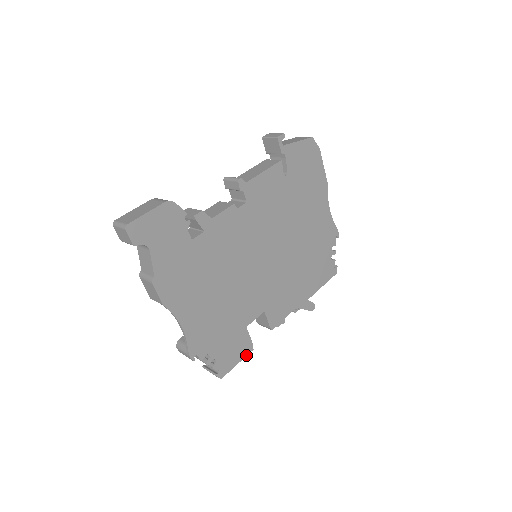
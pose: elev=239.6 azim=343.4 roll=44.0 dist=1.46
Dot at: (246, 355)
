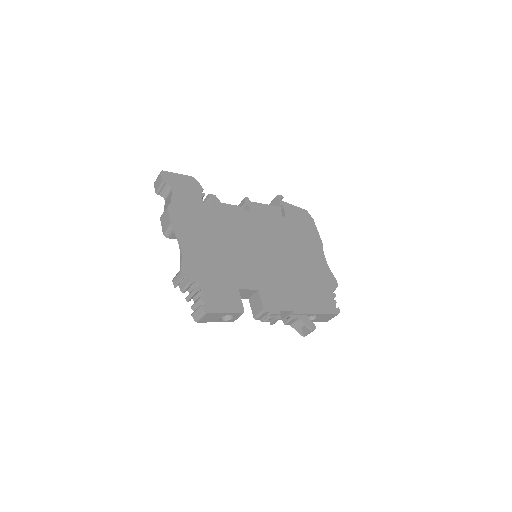
Dot at: (235, 313)
